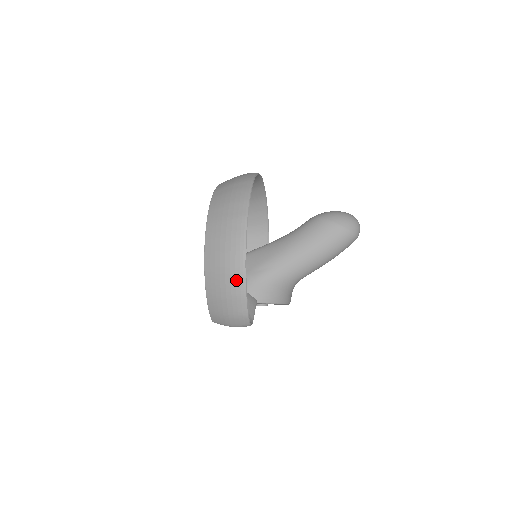
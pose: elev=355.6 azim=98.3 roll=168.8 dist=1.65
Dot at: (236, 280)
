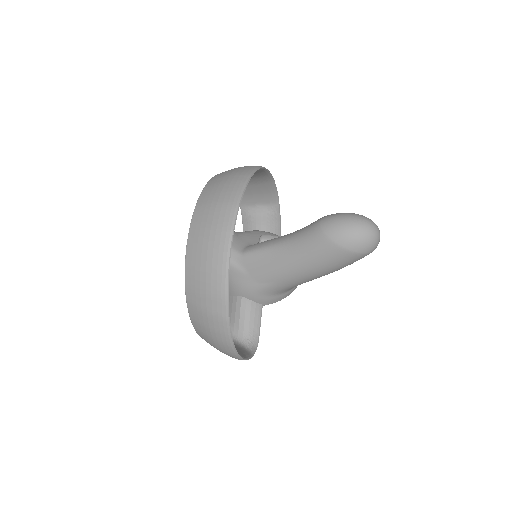
Dot at: (230, 356)
